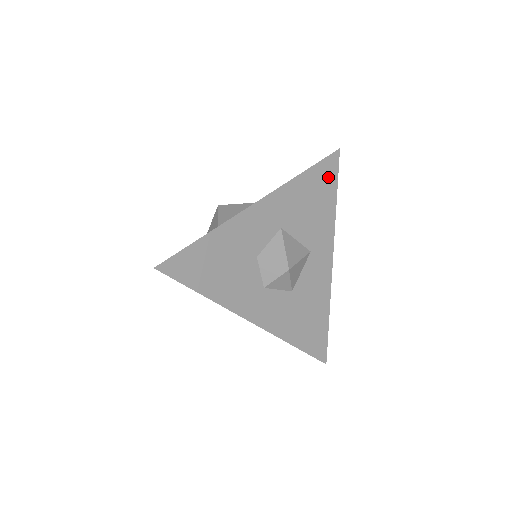
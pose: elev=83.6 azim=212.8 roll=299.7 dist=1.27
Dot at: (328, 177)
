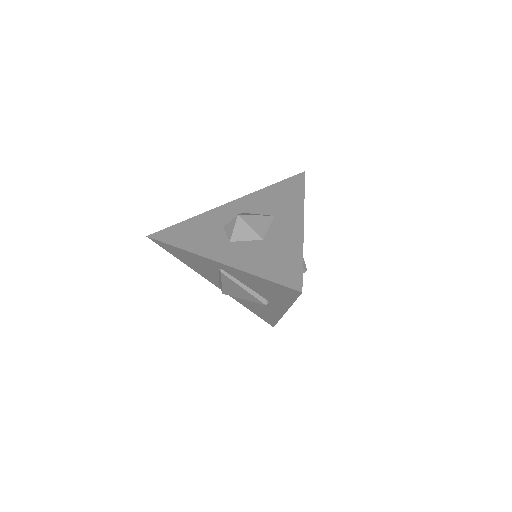
Dot at: occluded
